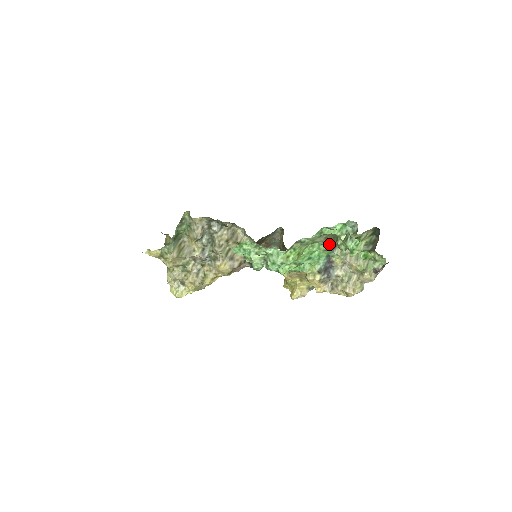
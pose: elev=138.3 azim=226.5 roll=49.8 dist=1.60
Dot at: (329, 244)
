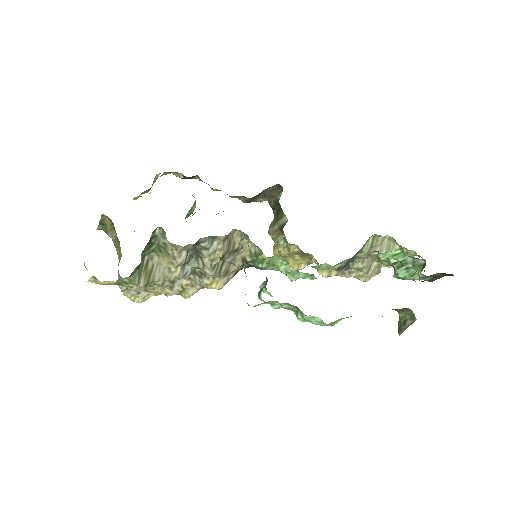
Dot at: occluded
